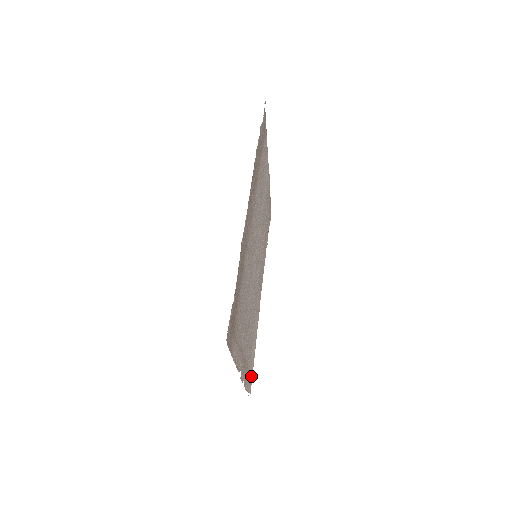
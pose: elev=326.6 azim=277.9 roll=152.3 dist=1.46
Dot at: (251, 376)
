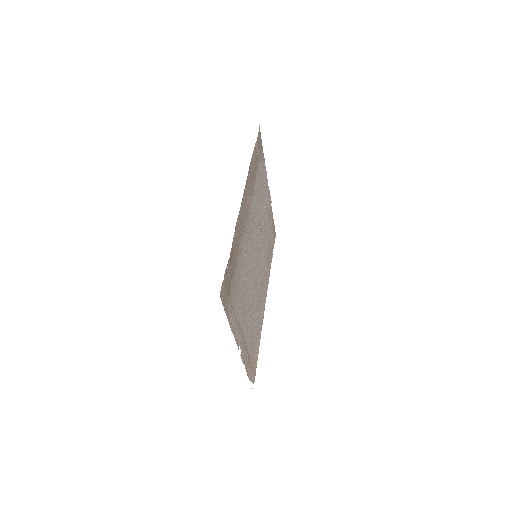
Dot at: (255, 369)
